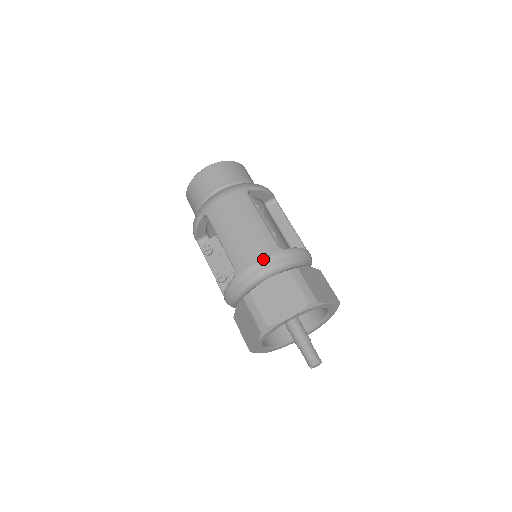
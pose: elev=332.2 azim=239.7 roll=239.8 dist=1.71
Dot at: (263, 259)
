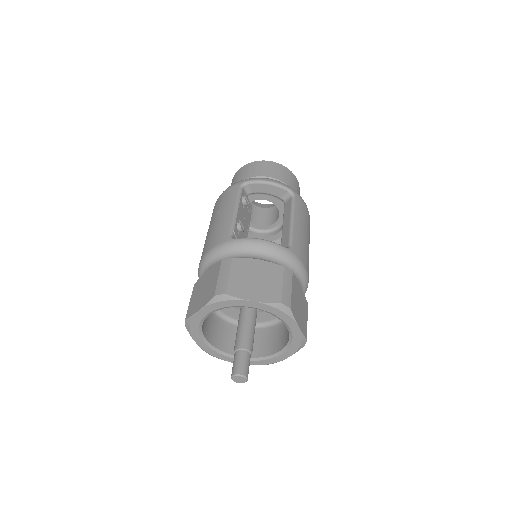
Dot at: (211, 249)
